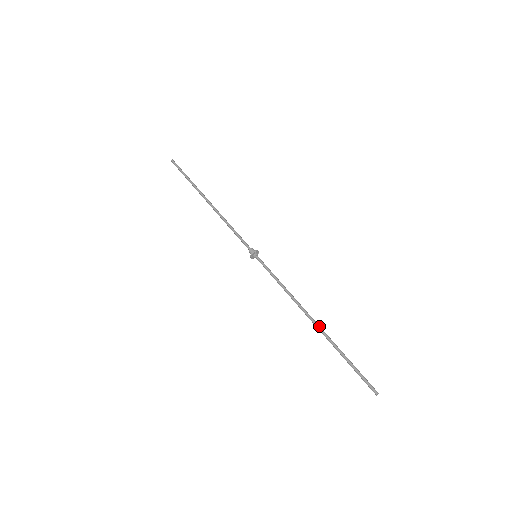
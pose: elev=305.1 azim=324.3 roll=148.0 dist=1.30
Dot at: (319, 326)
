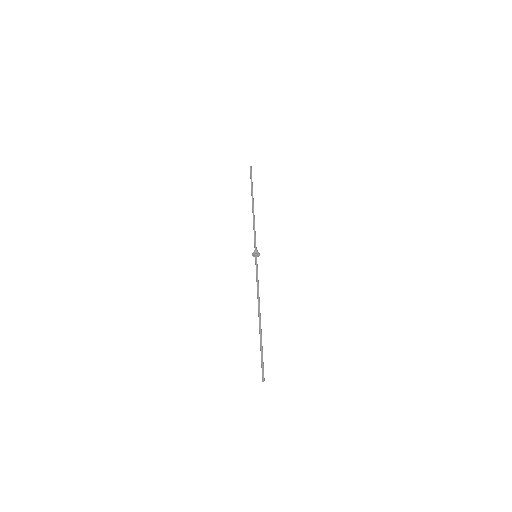
Dot at: occluded
